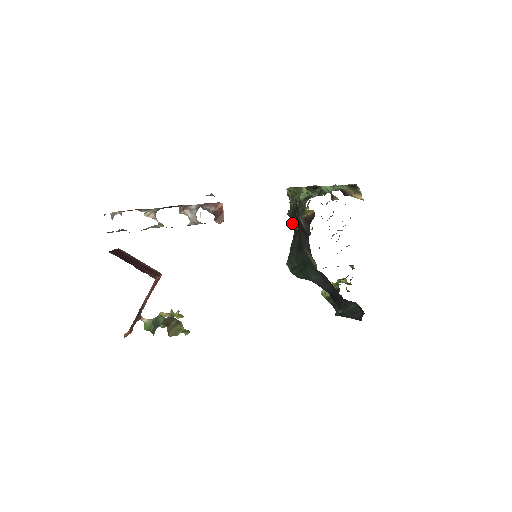
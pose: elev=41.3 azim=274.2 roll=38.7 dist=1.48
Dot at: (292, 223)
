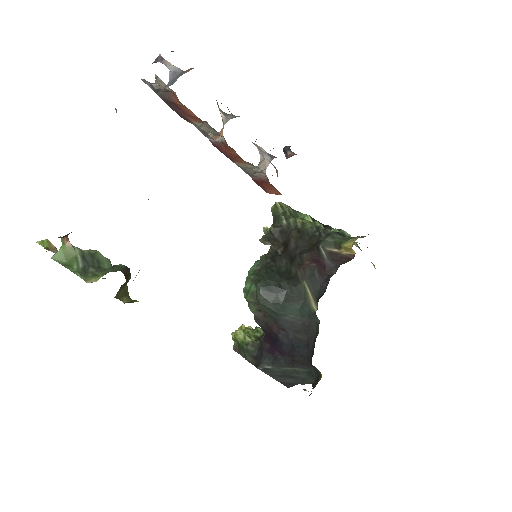
Dot at: (264, 240)
